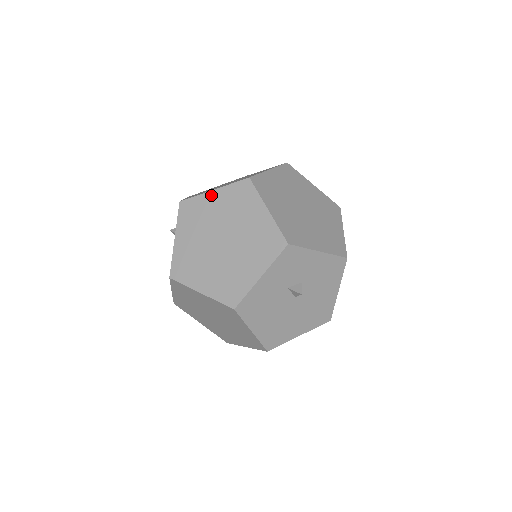
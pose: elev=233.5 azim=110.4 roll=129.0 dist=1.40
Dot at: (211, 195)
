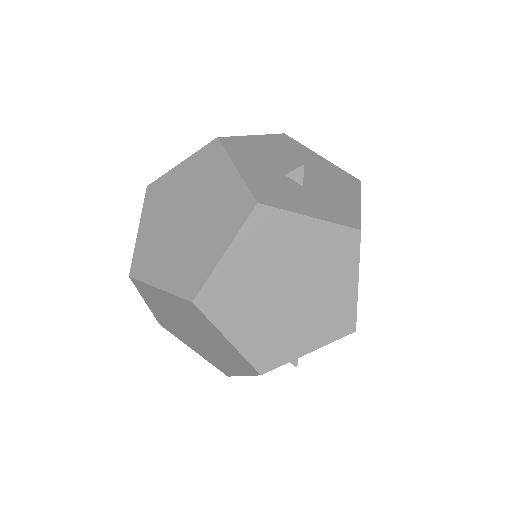
Dot at: (158, 292)
